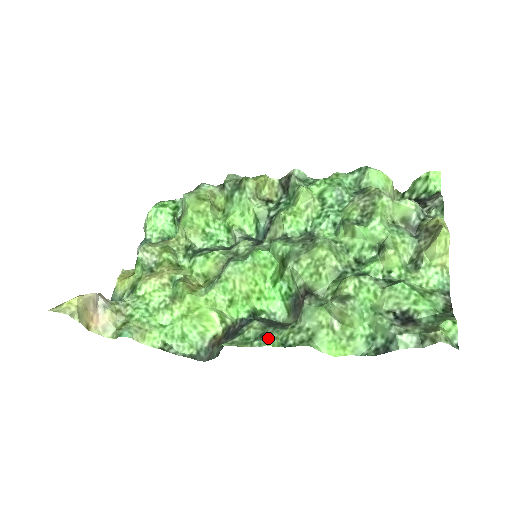
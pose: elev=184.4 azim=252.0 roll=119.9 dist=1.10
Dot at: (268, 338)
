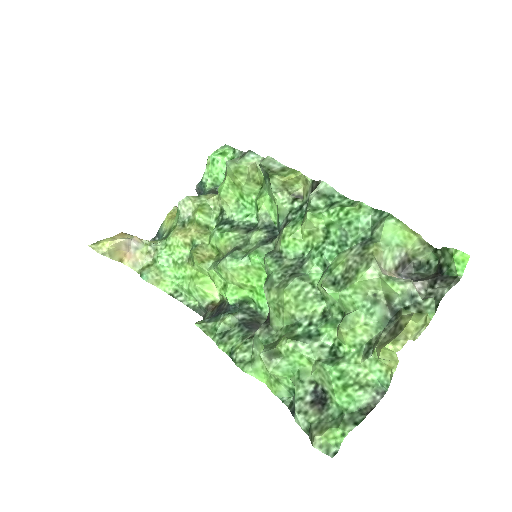
Dot at: (225, 340)
